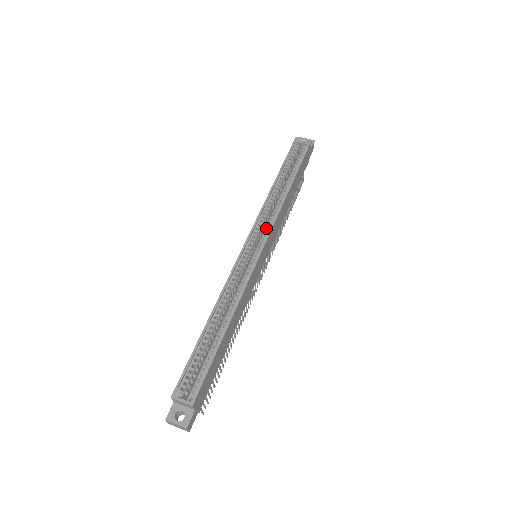
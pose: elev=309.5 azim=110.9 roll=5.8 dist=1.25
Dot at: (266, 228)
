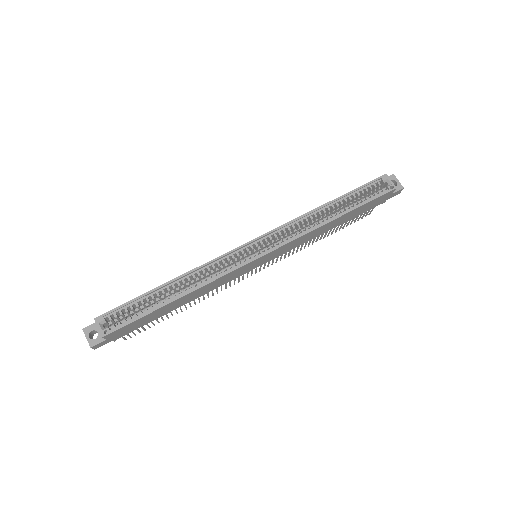
Dot at: (280, 241)
